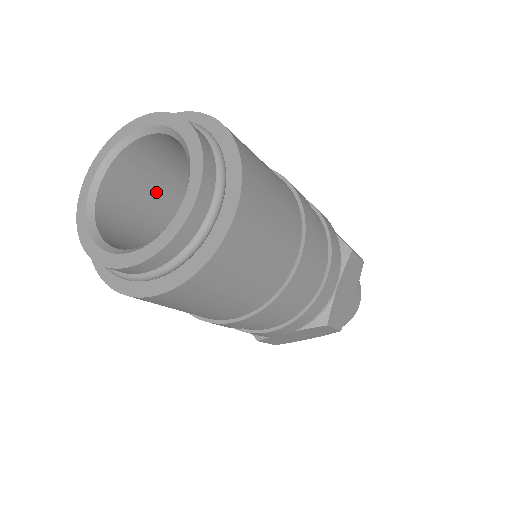
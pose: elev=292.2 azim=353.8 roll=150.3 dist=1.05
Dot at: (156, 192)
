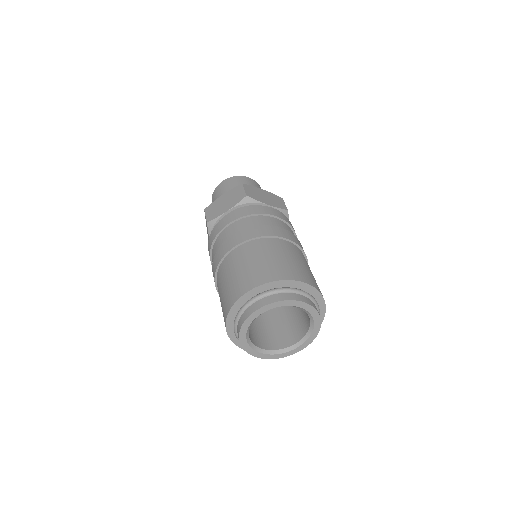
Dot at: occluded
